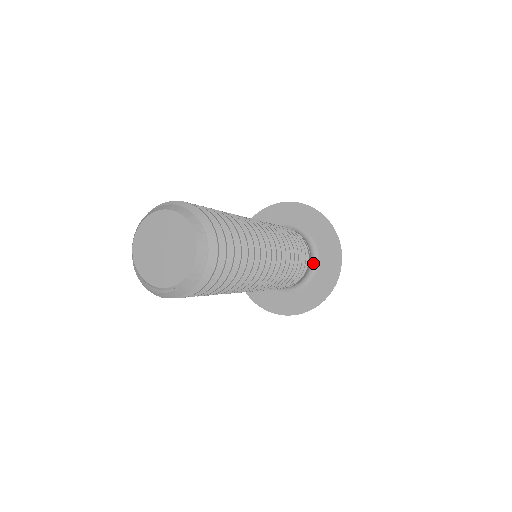
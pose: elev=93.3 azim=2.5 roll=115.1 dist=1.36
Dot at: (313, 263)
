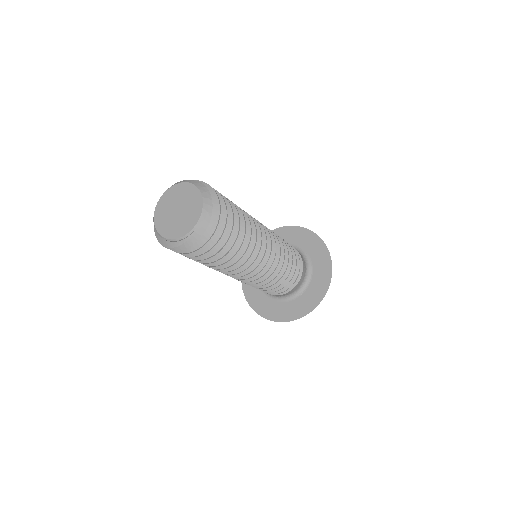
Dot at: (307, 264)
